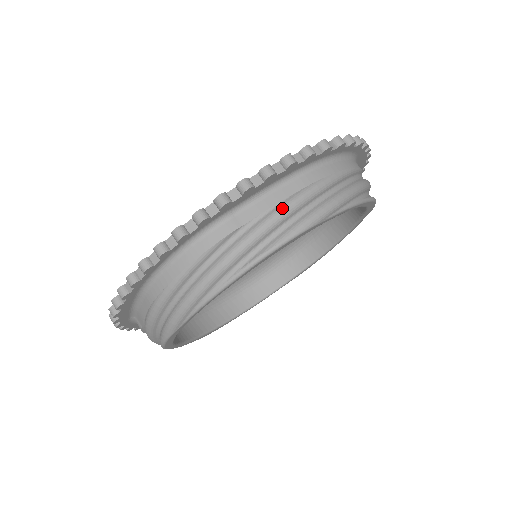
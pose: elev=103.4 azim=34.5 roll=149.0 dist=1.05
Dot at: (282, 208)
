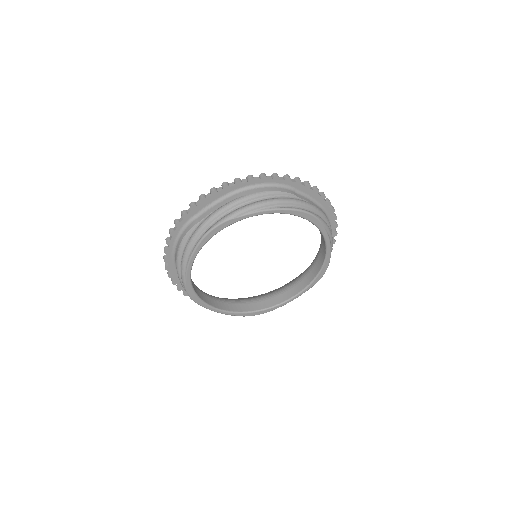
Dot at: occluded
